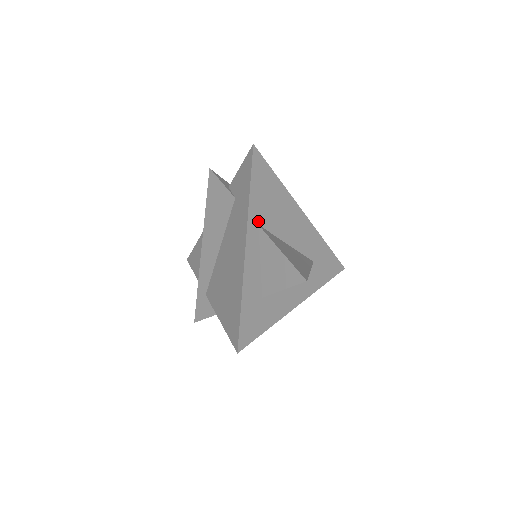
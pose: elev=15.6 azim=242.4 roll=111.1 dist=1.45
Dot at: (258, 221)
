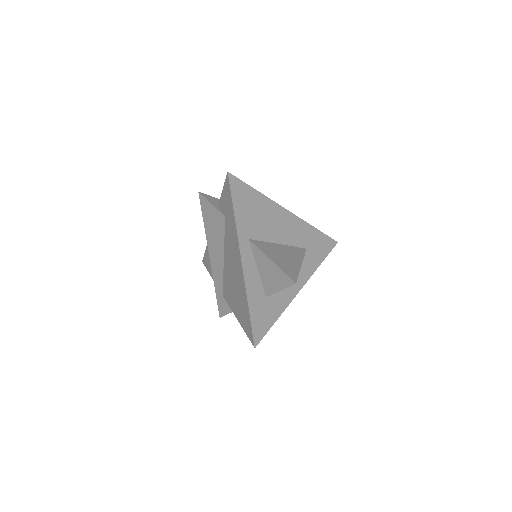
Dot at: (248, 236)
